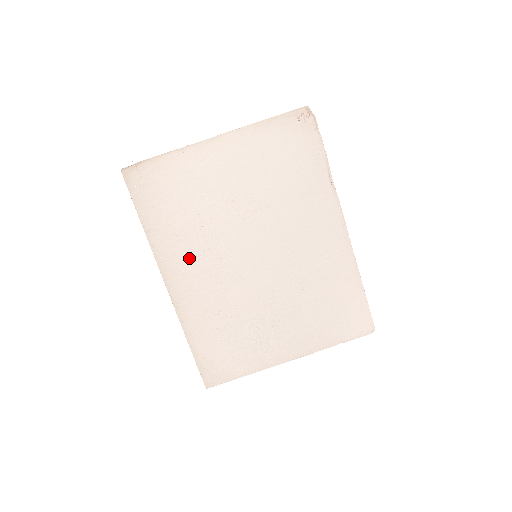
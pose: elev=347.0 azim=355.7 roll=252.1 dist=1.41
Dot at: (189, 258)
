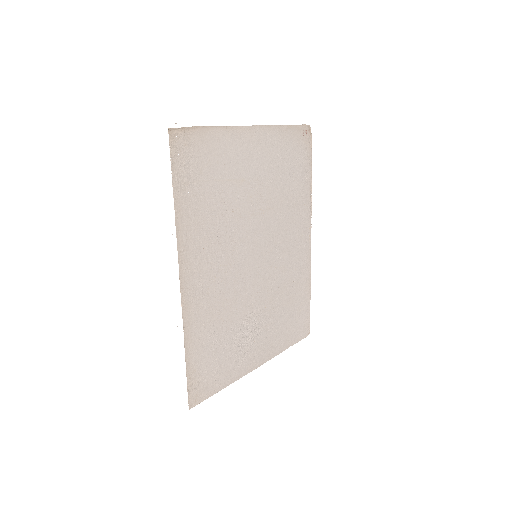
Dot at: (207, 250)
